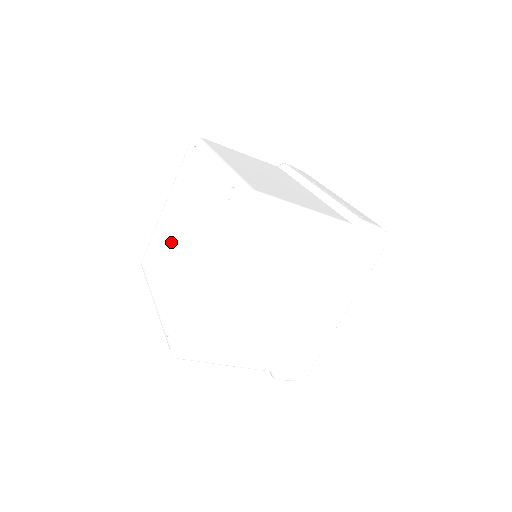
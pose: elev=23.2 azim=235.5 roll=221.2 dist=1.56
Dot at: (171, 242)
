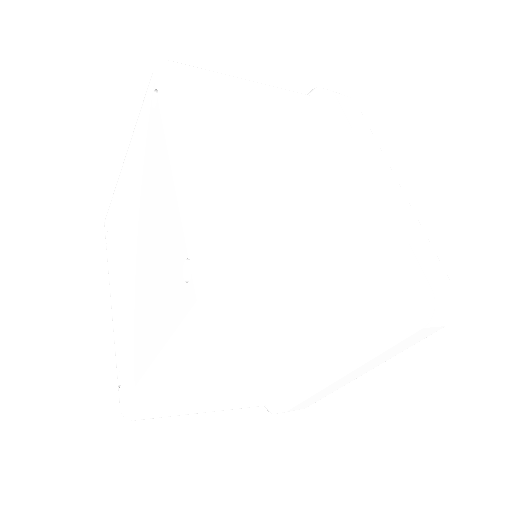
Dot at: (126, 241)
